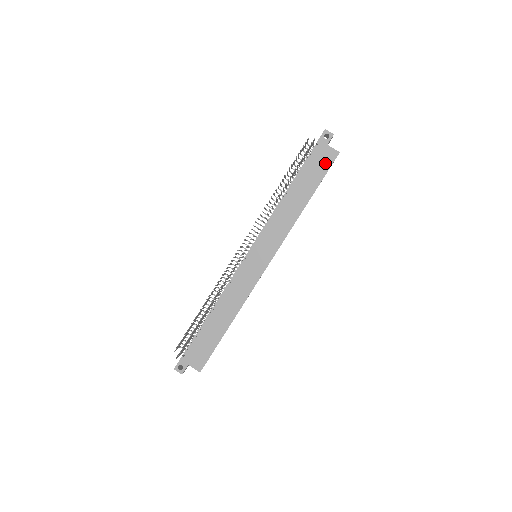
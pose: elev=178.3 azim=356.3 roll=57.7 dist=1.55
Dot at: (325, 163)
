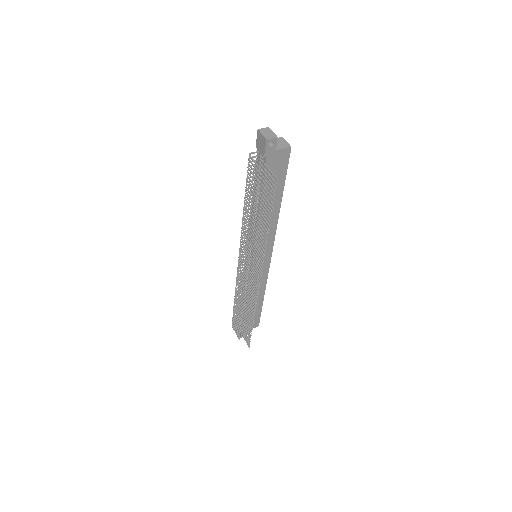
Dot at: (282, 165)
